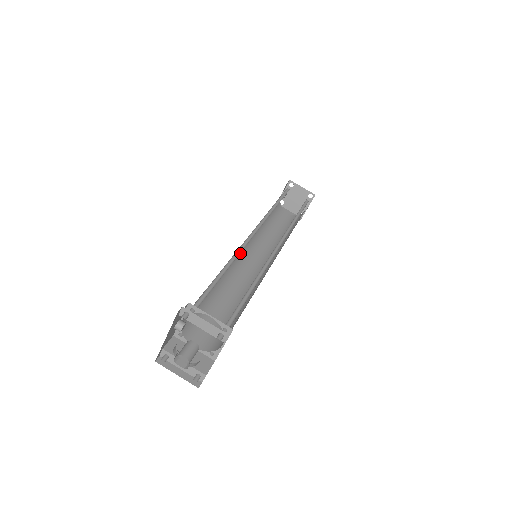
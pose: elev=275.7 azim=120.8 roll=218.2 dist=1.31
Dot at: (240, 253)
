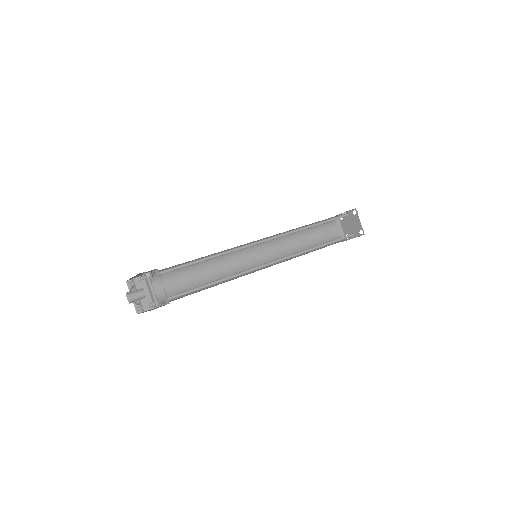
Dot at: occluded
